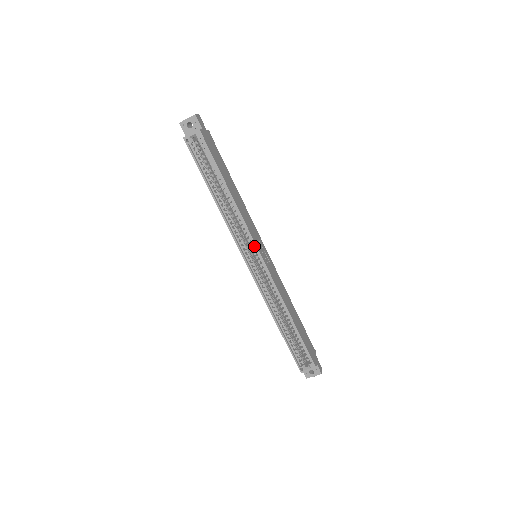
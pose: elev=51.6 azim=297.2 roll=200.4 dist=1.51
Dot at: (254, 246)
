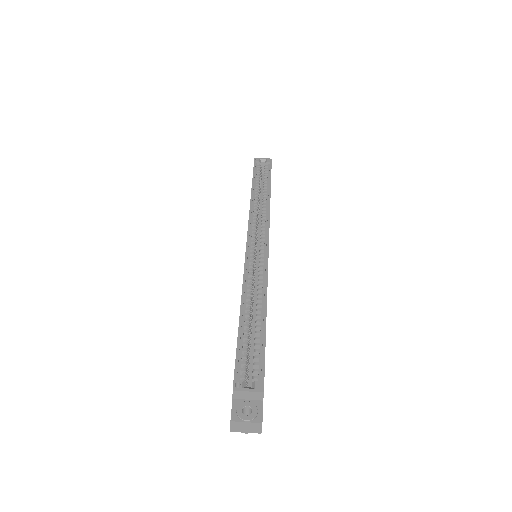
Dot at: (266, 233)
